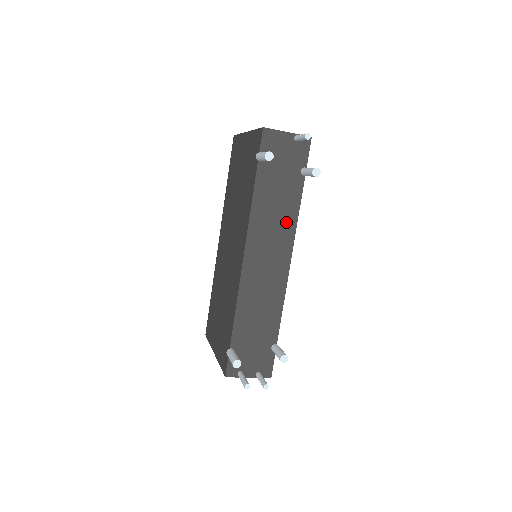
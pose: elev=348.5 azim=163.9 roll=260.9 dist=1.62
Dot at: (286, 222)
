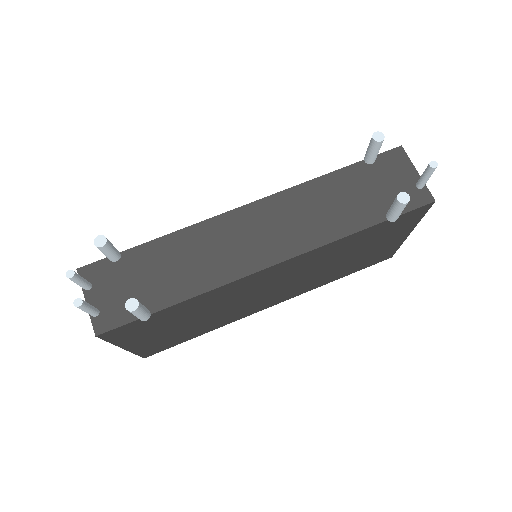
Dot at: (319, 230)
